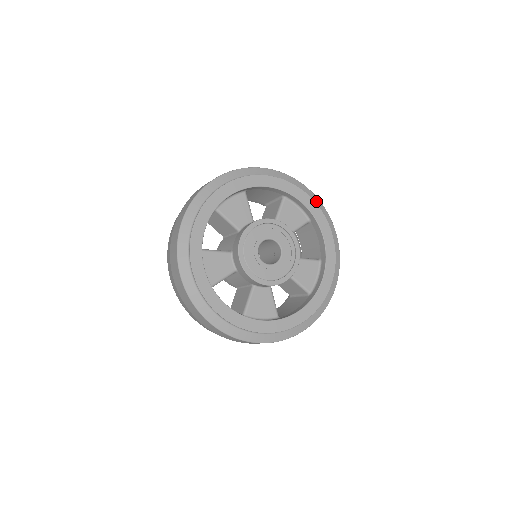
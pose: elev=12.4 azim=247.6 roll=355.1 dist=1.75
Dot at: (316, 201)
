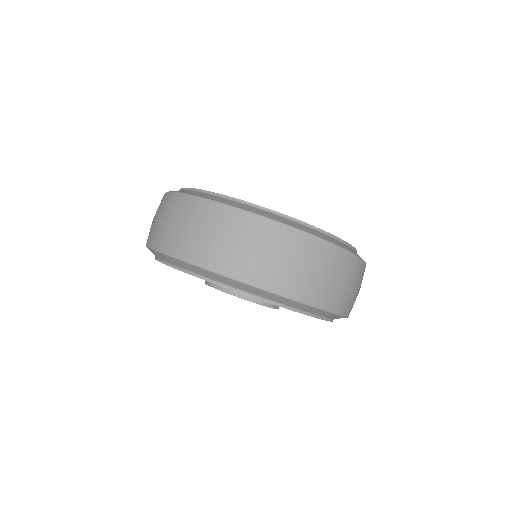
Dot at: occluded
